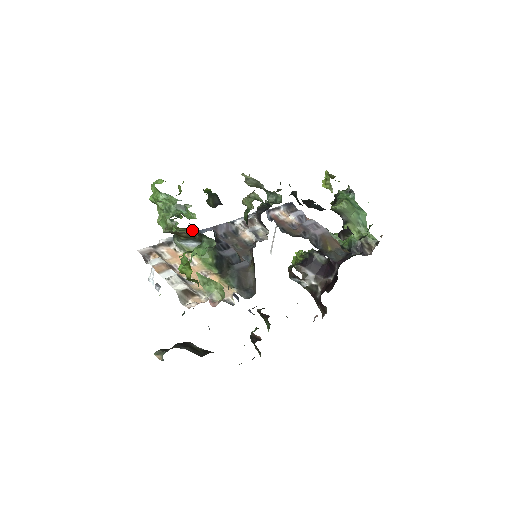
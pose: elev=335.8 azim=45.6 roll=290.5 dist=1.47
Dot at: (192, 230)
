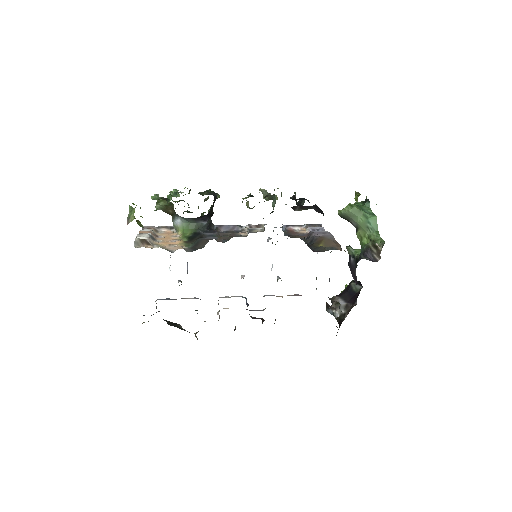
Dot at: occluded
